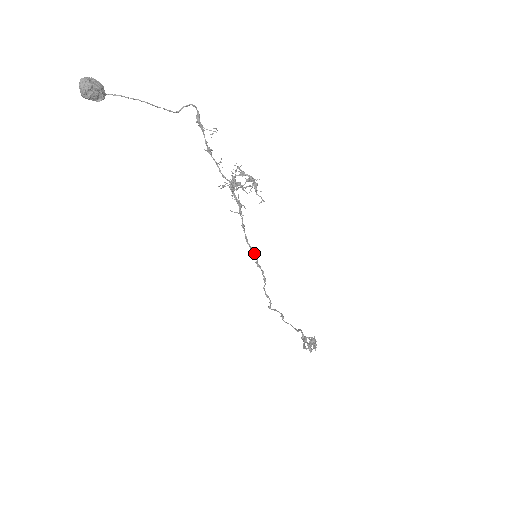
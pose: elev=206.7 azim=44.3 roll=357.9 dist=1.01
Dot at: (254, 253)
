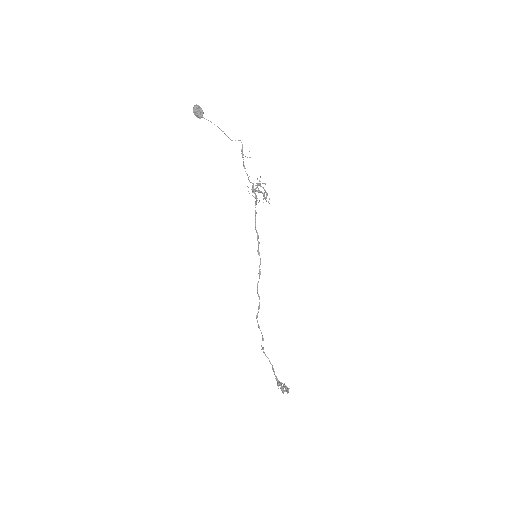
Dot at: occluded
